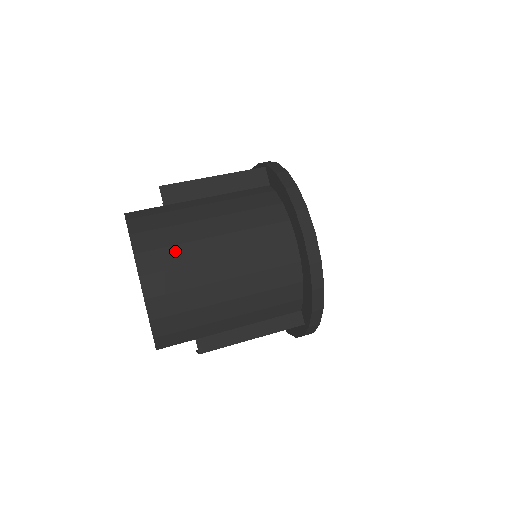
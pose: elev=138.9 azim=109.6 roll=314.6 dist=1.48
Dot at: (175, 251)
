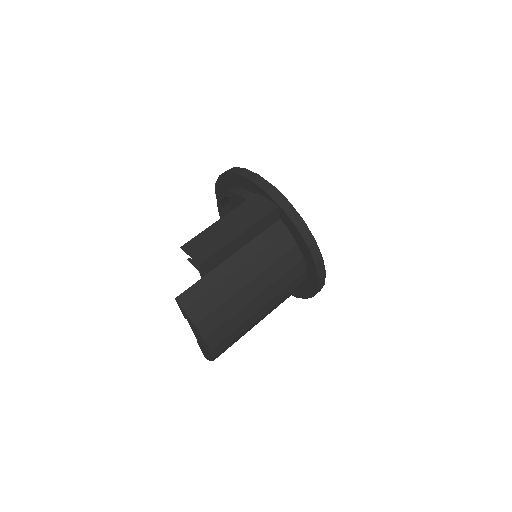
Dot at: (231, 322)
